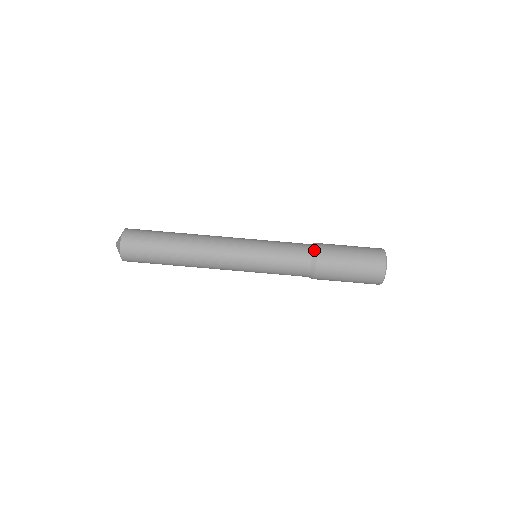
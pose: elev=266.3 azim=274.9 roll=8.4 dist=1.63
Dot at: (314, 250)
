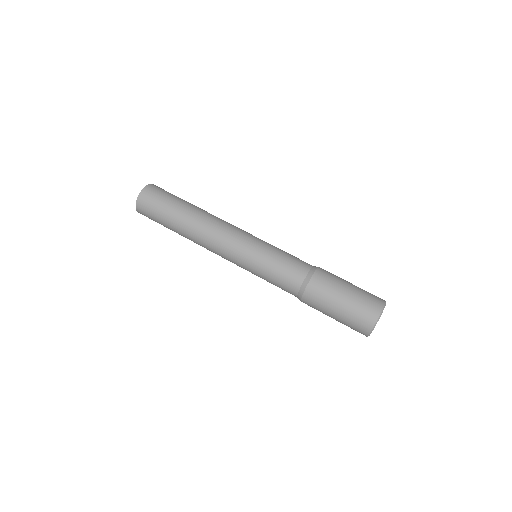
Dot at: (311, 272)
